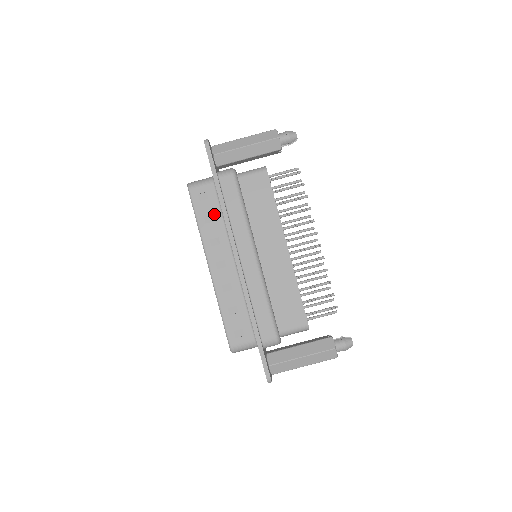
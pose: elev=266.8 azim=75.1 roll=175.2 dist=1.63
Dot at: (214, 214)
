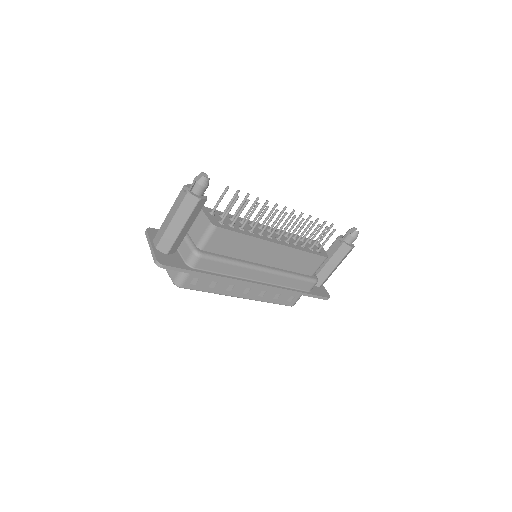
Dot at: (213, 280)
